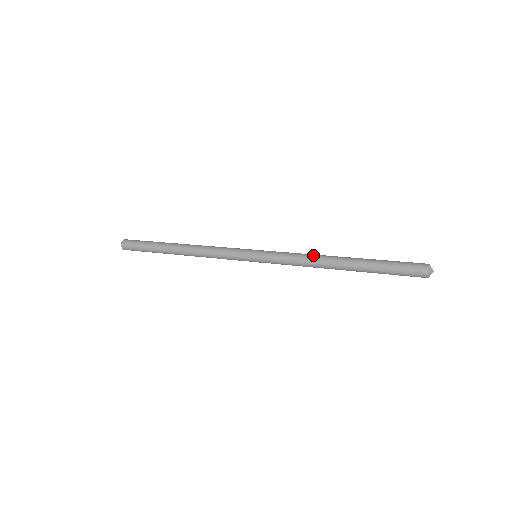
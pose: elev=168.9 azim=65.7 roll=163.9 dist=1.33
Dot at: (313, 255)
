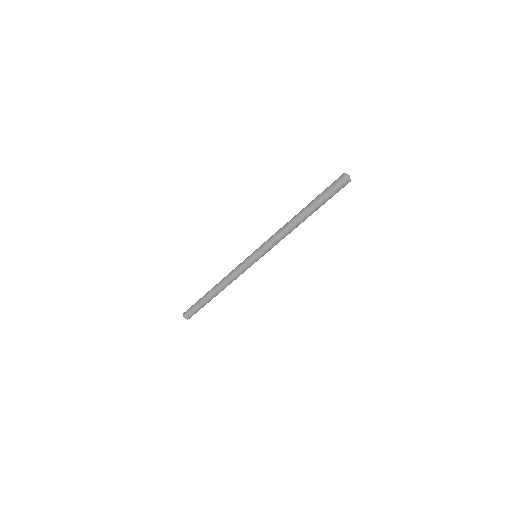
Dot at: (283, 226)
